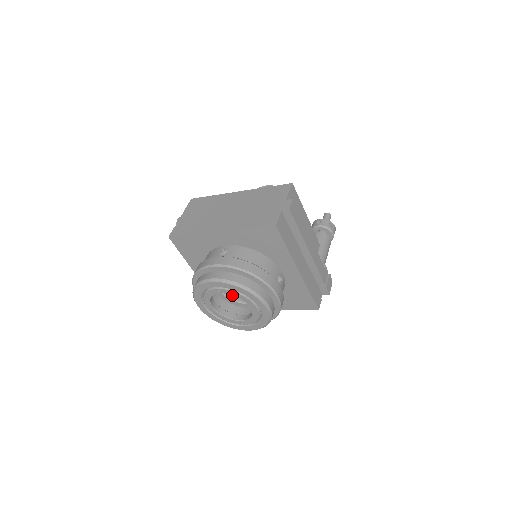
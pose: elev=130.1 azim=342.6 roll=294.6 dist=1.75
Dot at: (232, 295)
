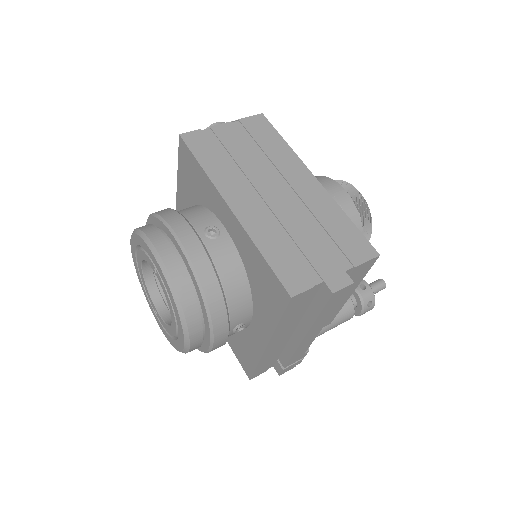
Dot at: occluded
